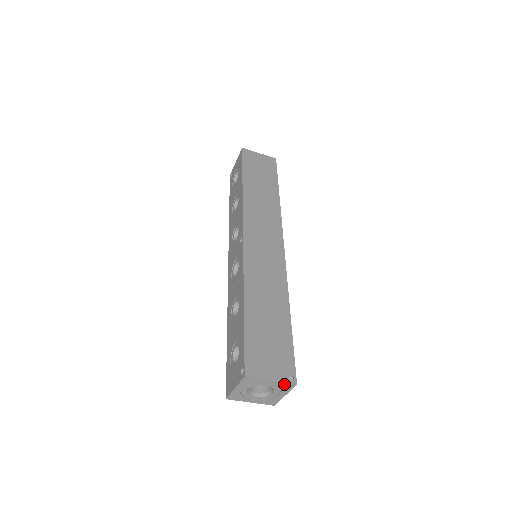
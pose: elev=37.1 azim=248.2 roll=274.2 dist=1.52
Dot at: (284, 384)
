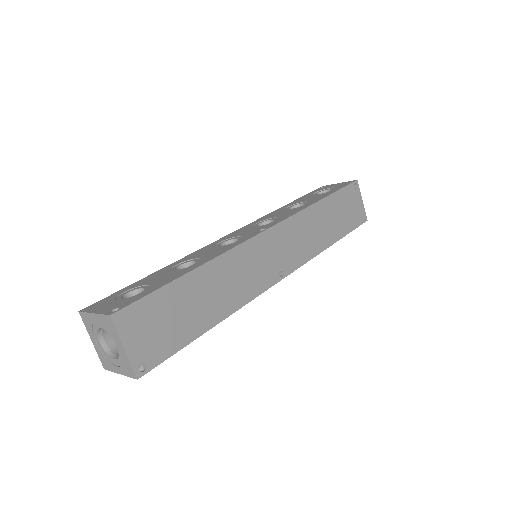
Dot at: (129, 365)
